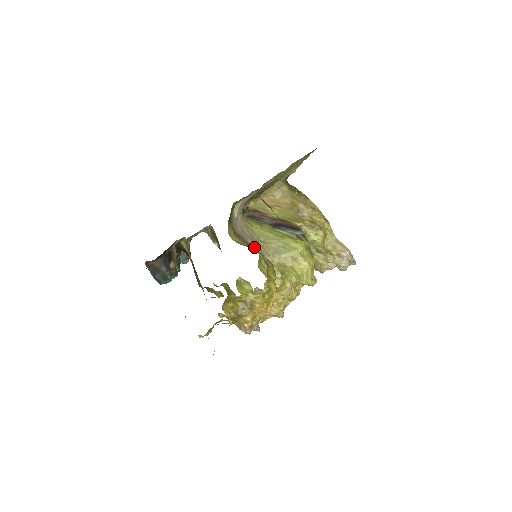
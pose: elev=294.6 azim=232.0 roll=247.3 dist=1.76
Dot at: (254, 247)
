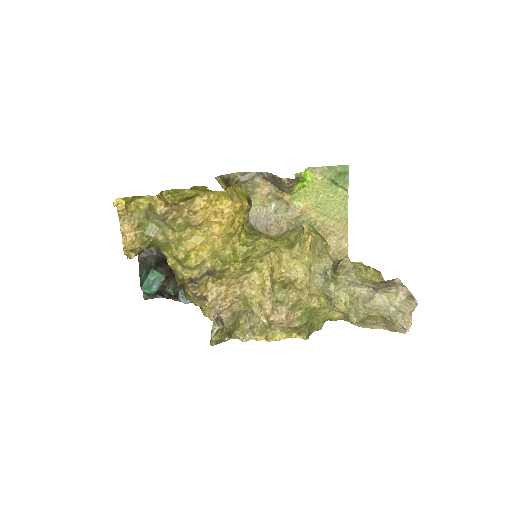
Dot at: occluded
